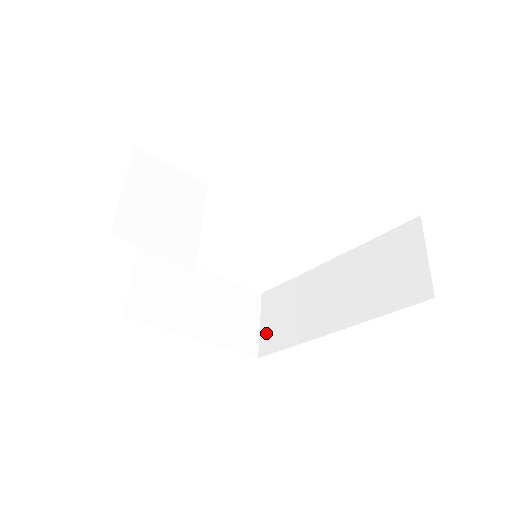
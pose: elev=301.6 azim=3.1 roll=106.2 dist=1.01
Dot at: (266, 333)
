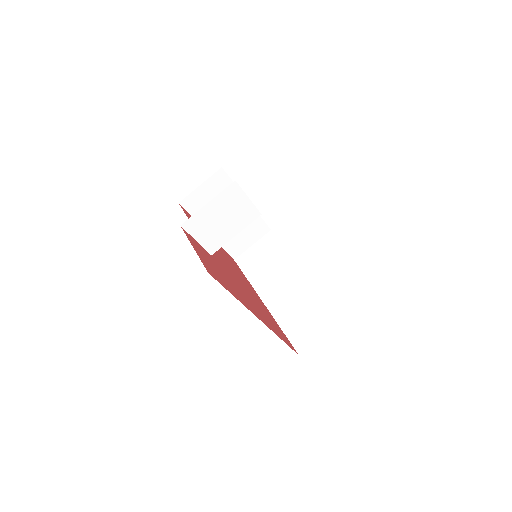
Dot at: (249, 254)
